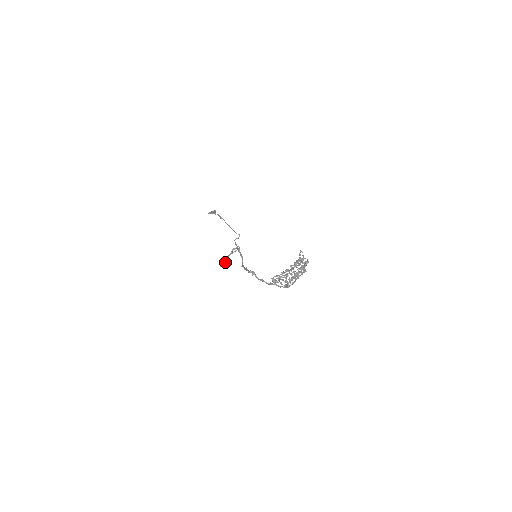
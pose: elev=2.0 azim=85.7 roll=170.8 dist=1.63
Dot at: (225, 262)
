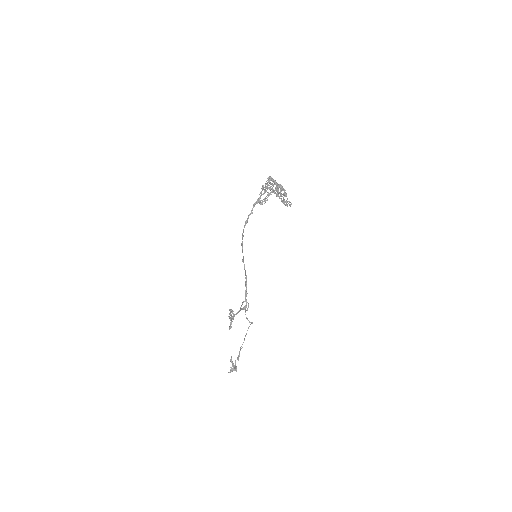
Dot at: (233, 313)
